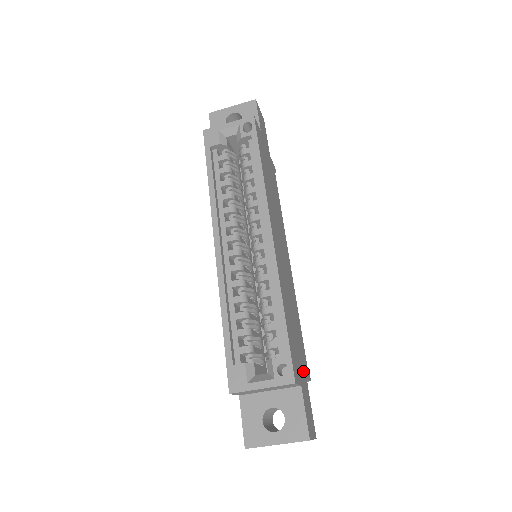
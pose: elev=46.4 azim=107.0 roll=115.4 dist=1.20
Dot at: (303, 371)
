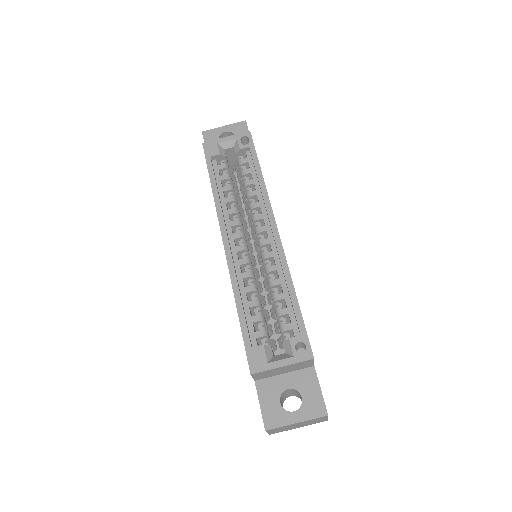
Dot at: occluded
